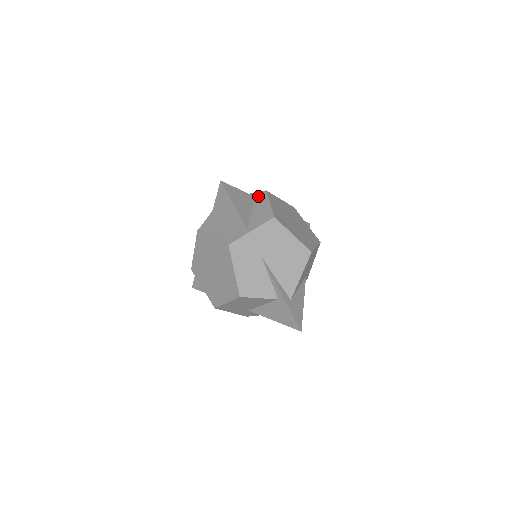
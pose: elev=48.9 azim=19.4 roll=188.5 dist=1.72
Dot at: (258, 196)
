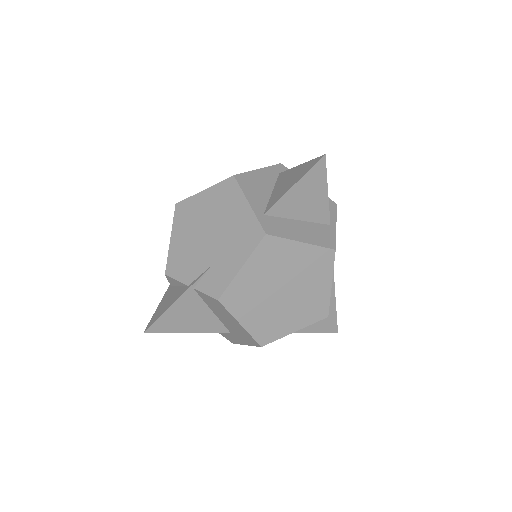
Dot at: occluded
